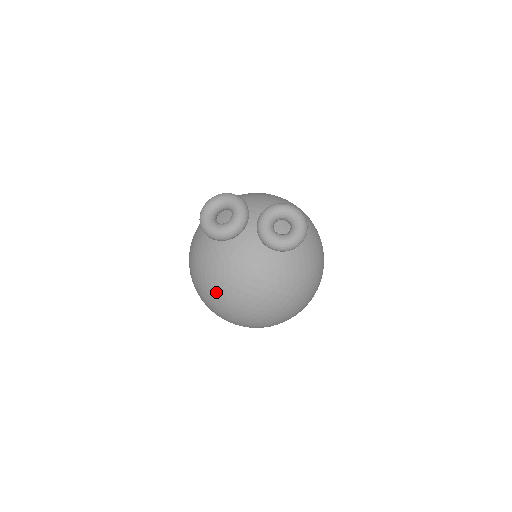
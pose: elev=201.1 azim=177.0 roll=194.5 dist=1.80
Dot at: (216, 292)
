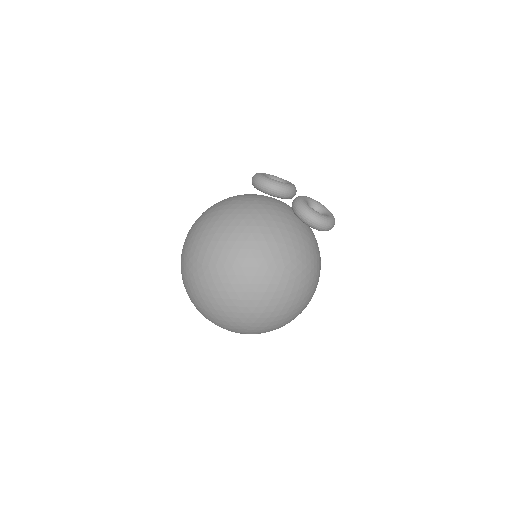
Dot at: (219, 215)
